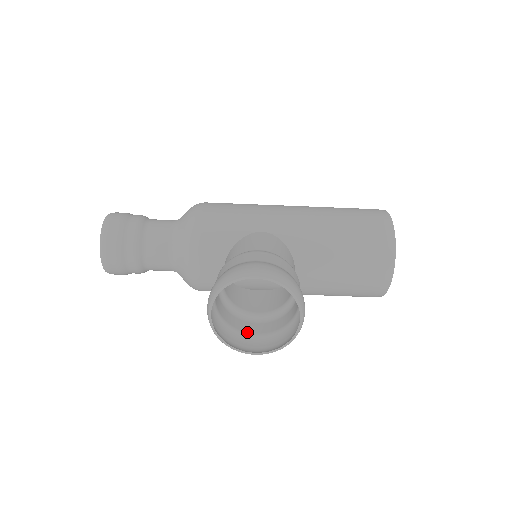
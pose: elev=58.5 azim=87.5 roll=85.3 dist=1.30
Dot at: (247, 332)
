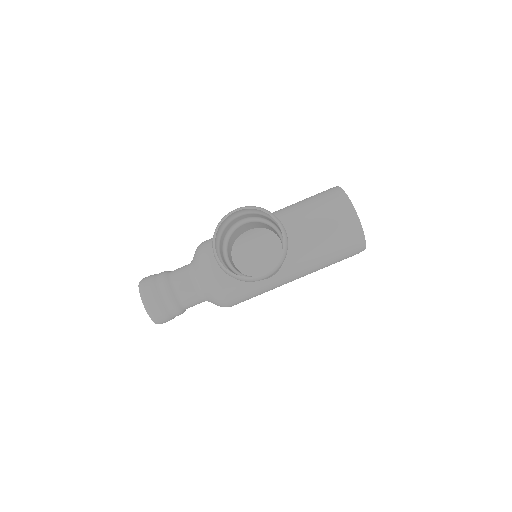
Dot at: occluded
